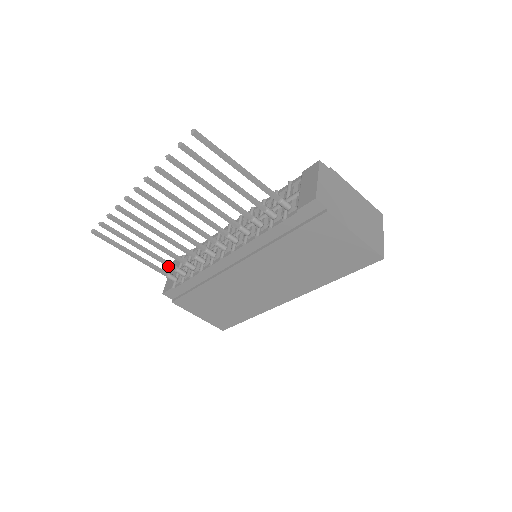
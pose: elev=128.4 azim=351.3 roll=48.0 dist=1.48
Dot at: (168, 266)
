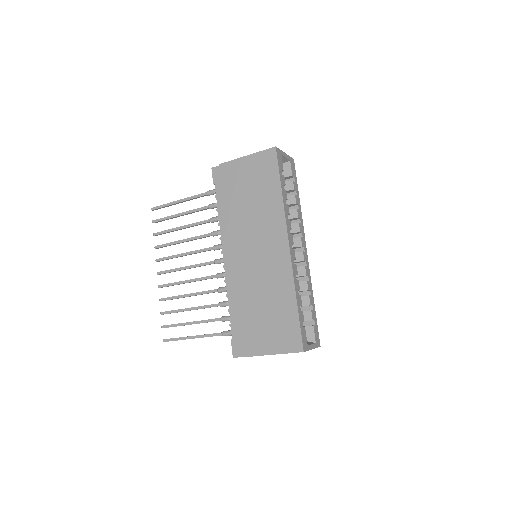
Dot at: (214, 321)
